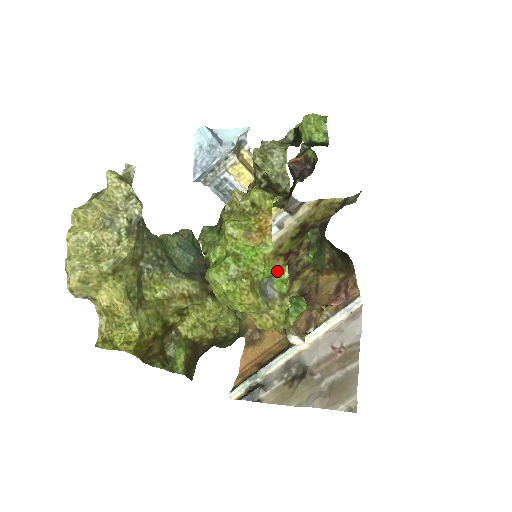
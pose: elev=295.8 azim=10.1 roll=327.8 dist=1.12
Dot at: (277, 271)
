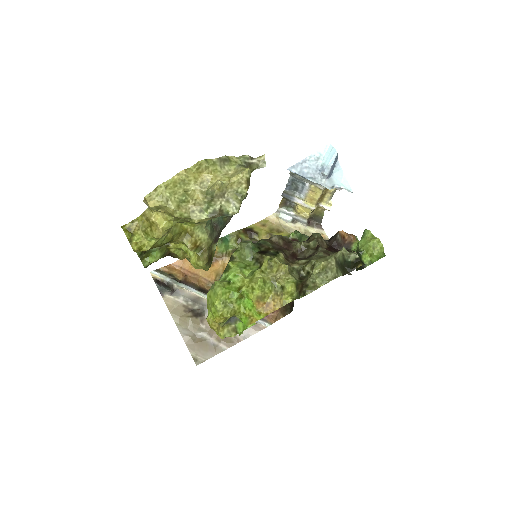
Dot at: occluded
